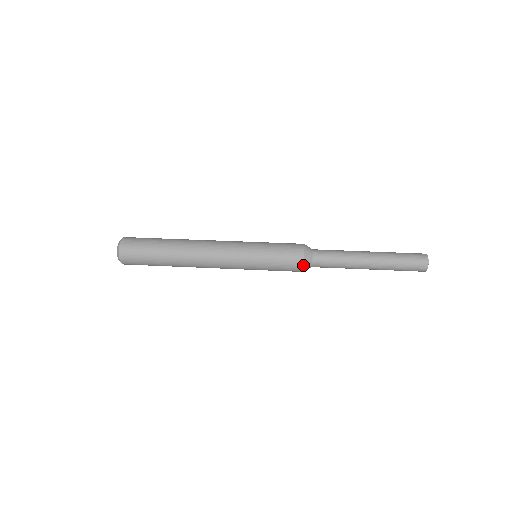
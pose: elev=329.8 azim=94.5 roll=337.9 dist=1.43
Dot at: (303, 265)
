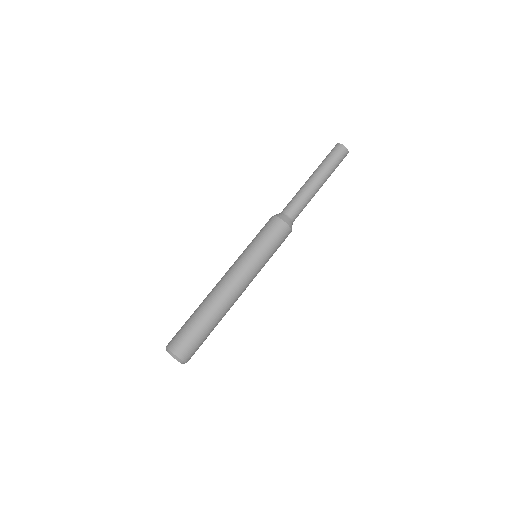
Dot at: (291, 231)
